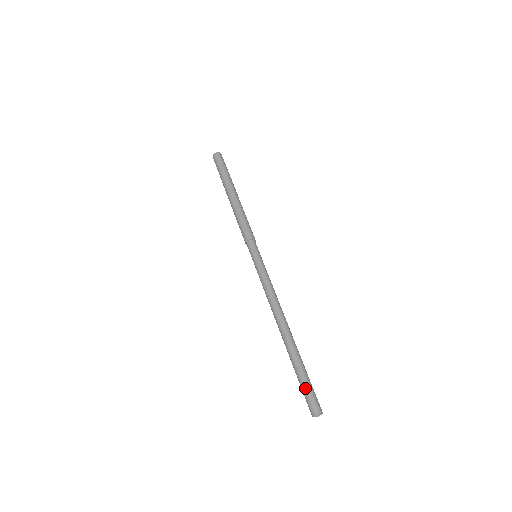
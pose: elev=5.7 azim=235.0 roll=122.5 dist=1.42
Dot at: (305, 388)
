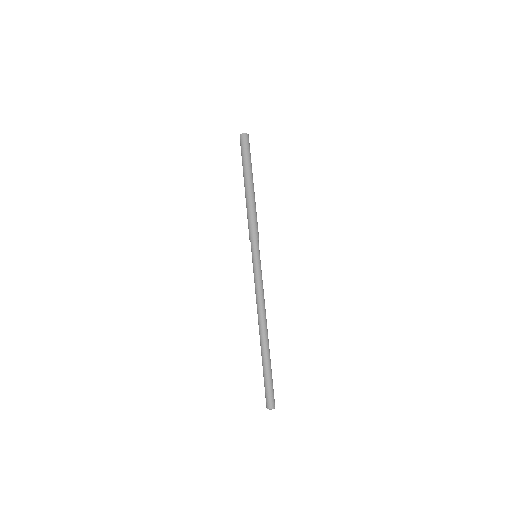
Dot at: (264, 386)
